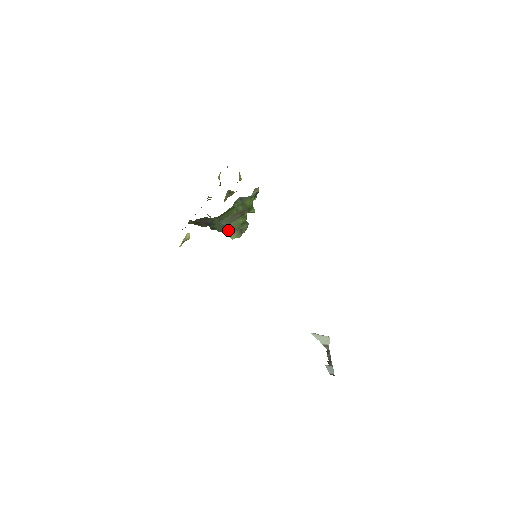
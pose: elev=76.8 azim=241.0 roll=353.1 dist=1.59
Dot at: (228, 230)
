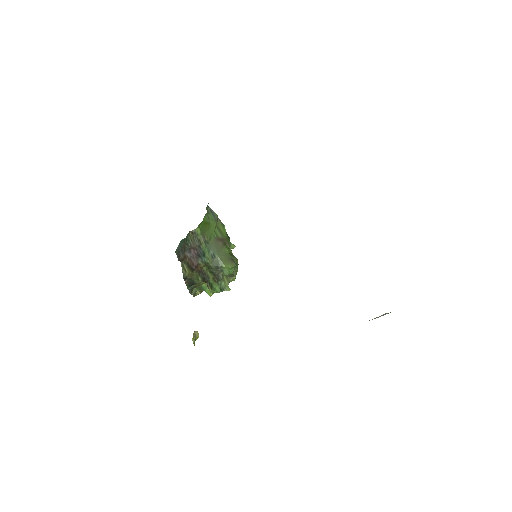
Dot at: (220, 260)
